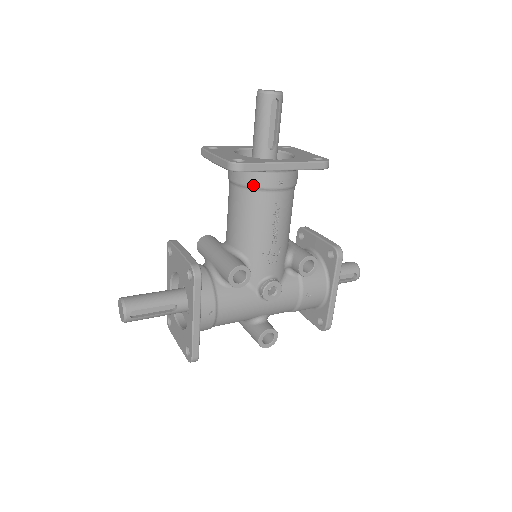
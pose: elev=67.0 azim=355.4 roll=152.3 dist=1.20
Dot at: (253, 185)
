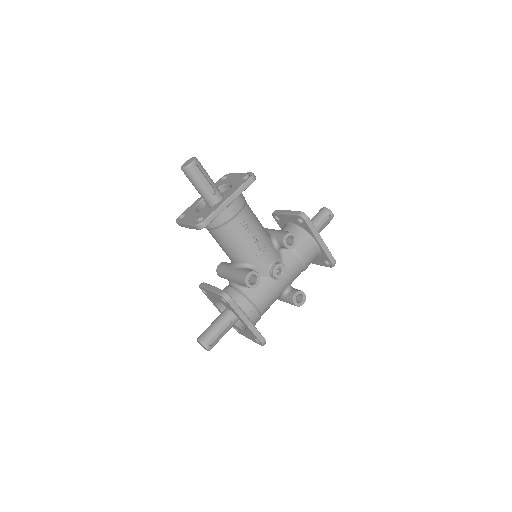
Dot at: (220, 224)
